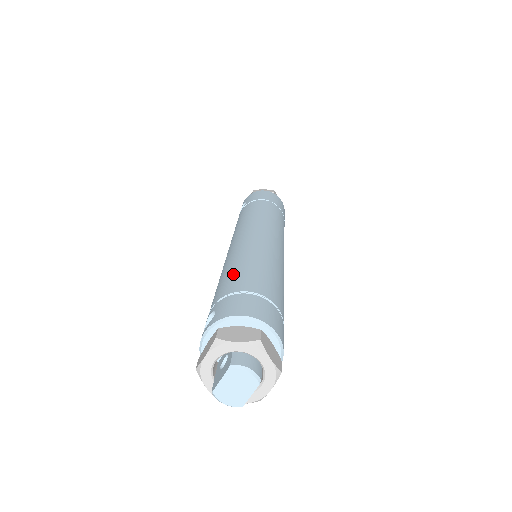
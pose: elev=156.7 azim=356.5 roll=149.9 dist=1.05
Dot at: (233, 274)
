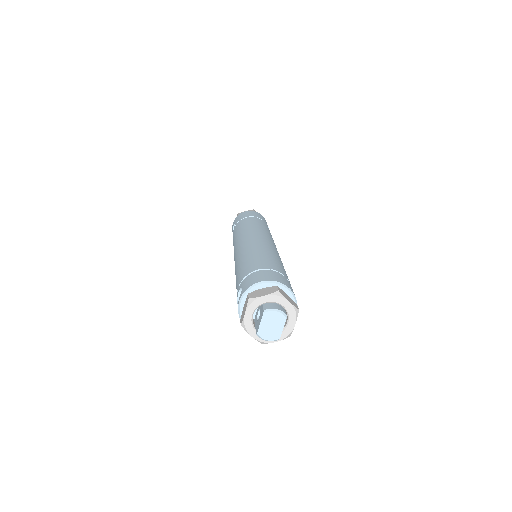
Dot at: (245, 264)
